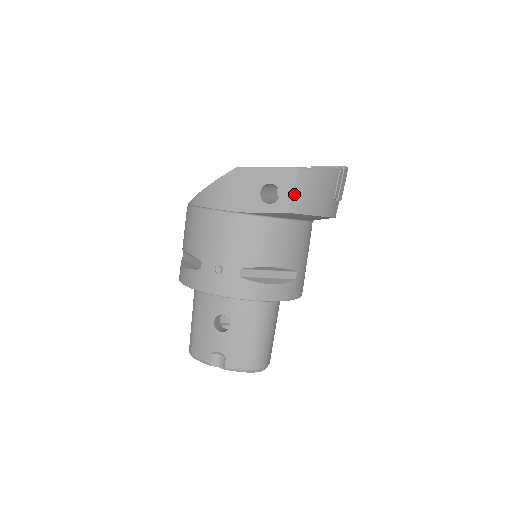
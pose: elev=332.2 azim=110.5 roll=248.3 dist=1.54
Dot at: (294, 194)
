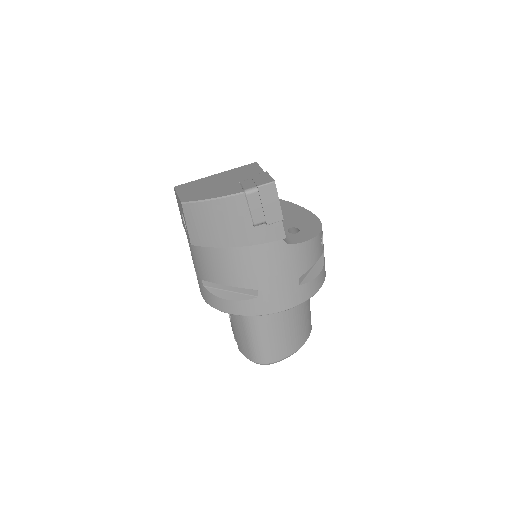
Dot at: (189, 228)
